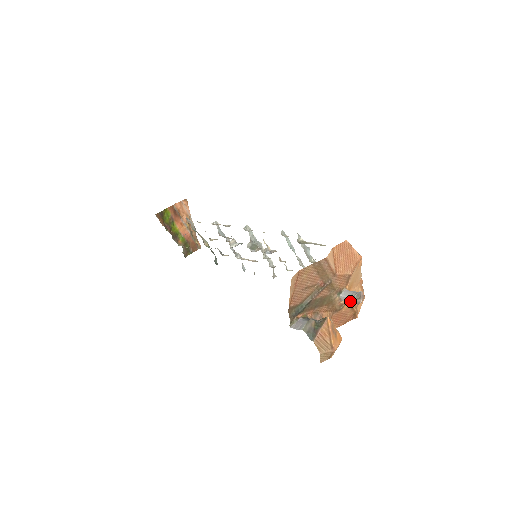
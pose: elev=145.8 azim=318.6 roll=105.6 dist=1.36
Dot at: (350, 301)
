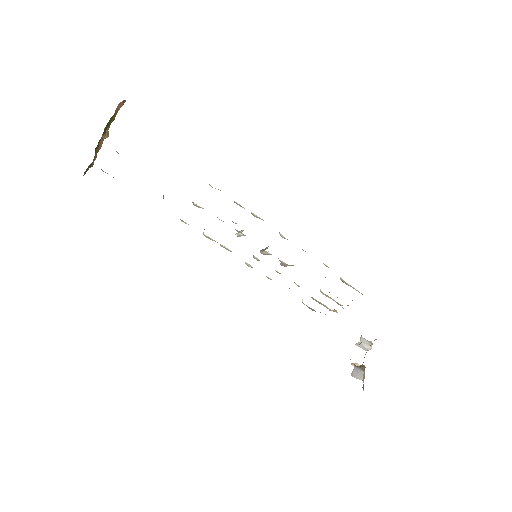
Dot at: (363, 348)
